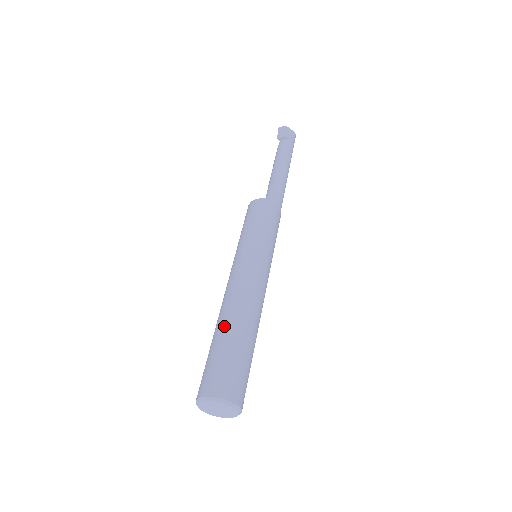
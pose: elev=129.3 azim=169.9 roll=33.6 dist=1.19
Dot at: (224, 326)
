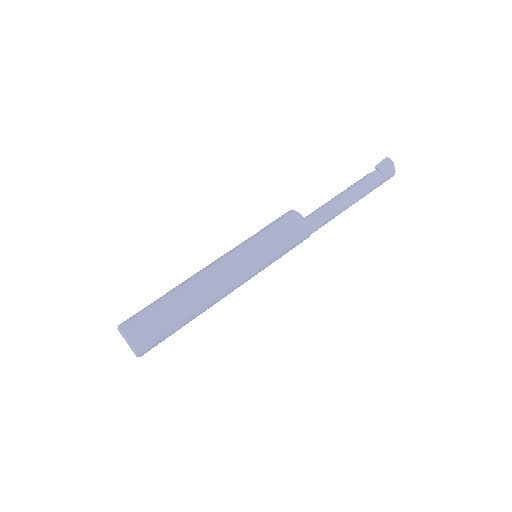
Dot at: (179, 295)
